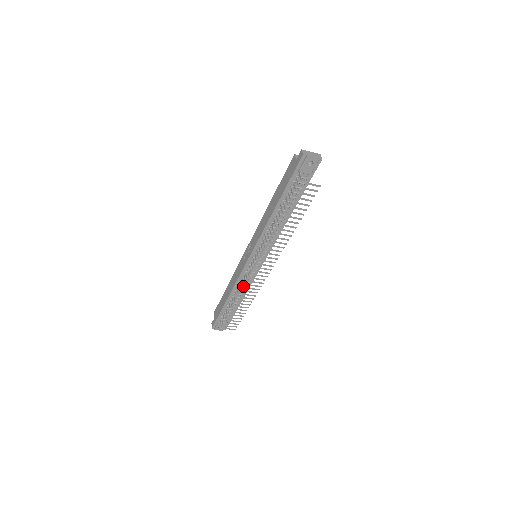
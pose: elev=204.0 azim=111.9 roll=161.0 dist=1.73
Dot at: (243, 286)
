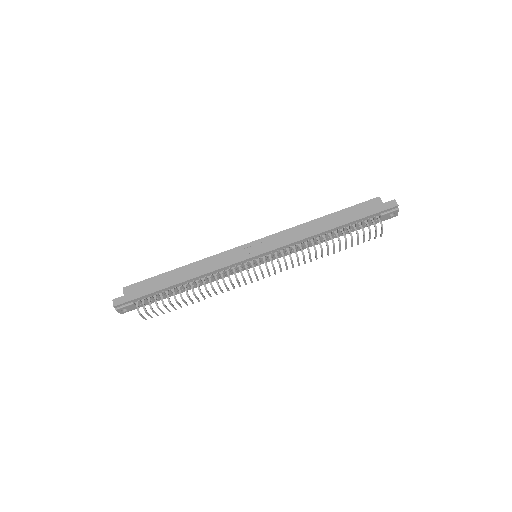
Dot at: (223, 280)
